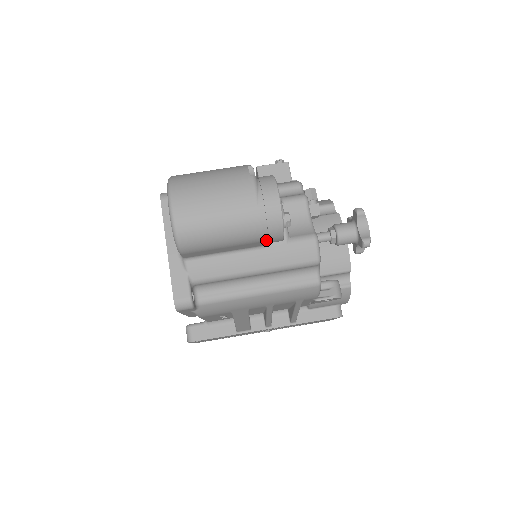
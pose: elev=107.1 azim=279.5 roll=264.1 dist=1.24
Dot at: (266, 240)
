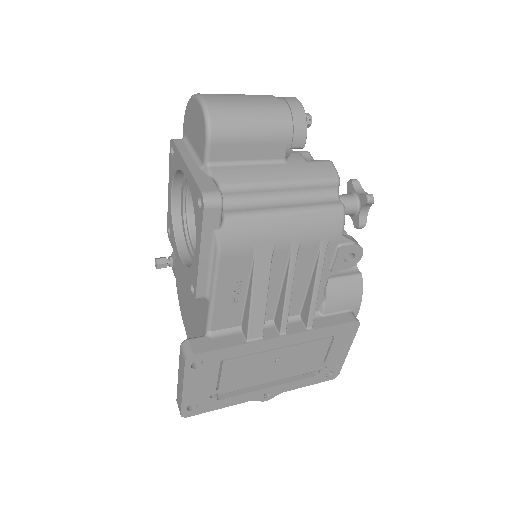
Dot at: (290, 140)
